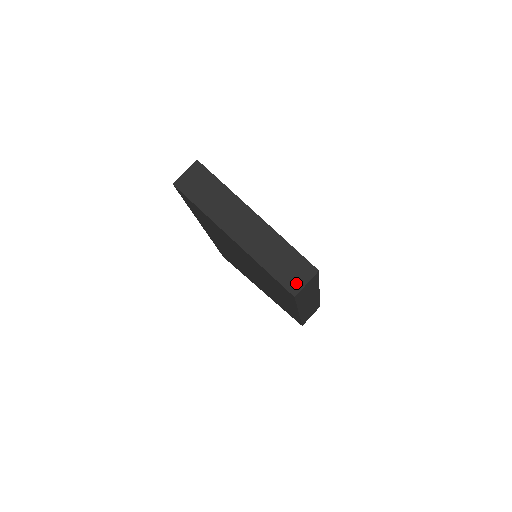
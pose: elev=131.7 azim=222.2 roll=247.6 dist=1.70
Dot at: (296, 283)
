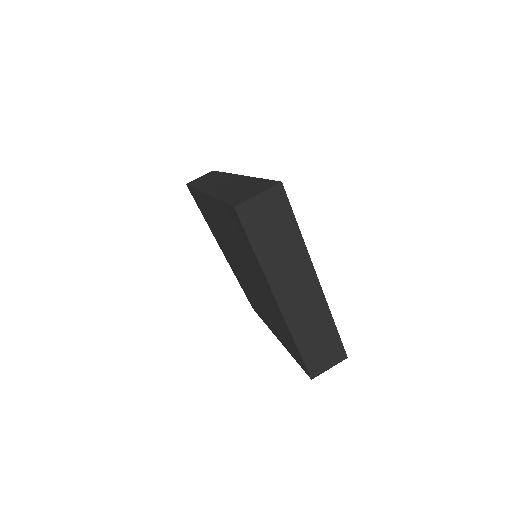
Dot at: (320, 366)
